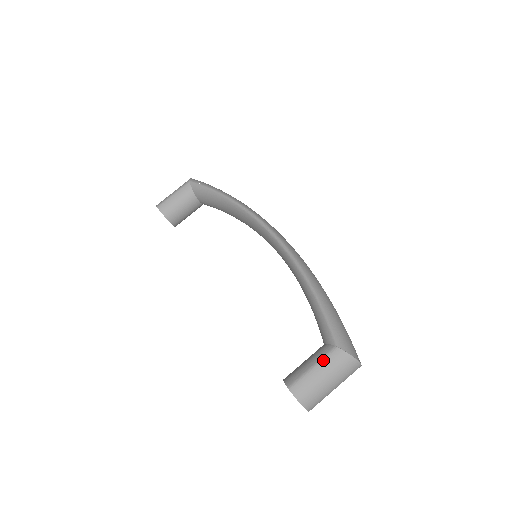
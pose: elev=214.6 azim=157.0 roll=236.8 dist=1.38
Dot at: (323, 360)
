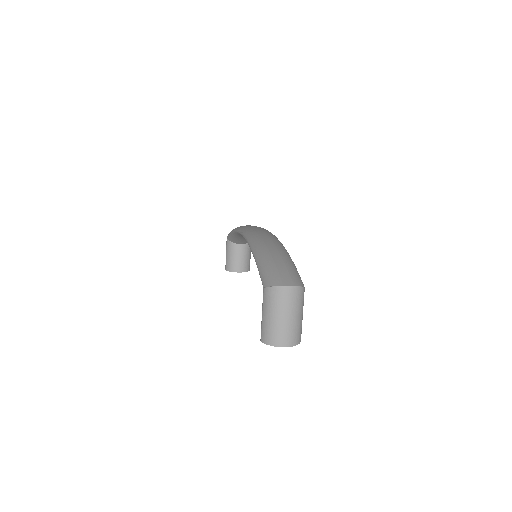
Dot at: (263, 304)
